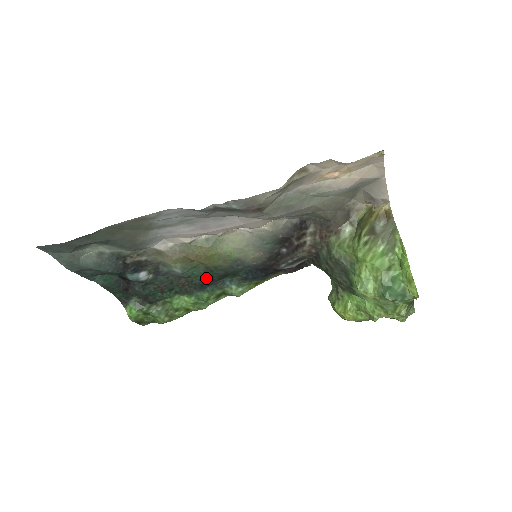
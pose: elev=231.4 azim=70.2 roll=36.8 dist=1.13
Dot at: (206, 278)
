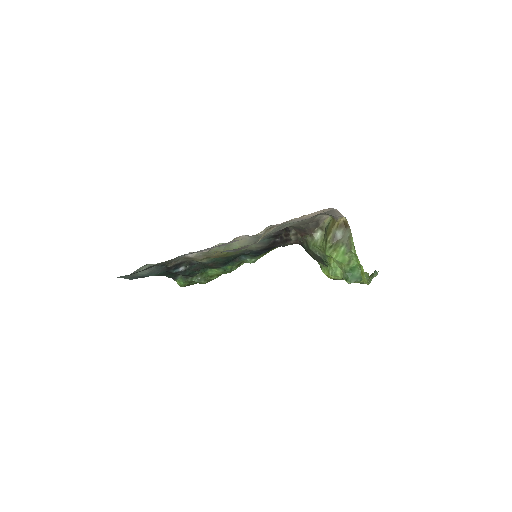
Dot at: (226, 260)
